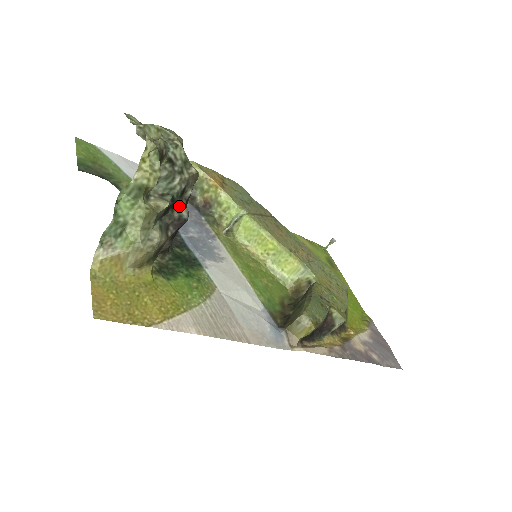
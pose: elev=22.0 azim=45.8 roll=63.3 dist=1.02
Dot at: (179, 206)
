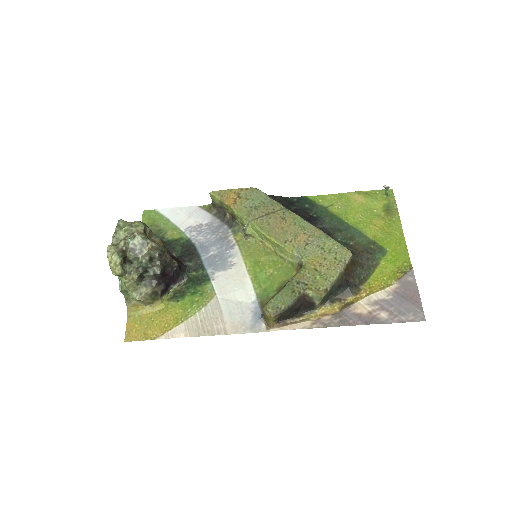
Dot at: (153, 268)
